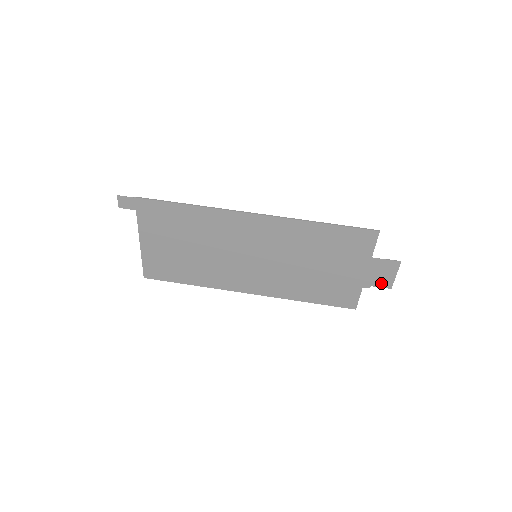
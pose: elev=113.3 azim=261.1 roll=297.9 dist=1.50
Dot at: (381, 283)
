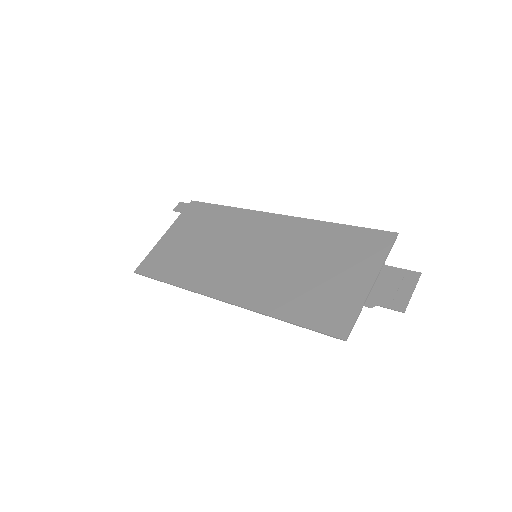
Dot at: (391, 302)
